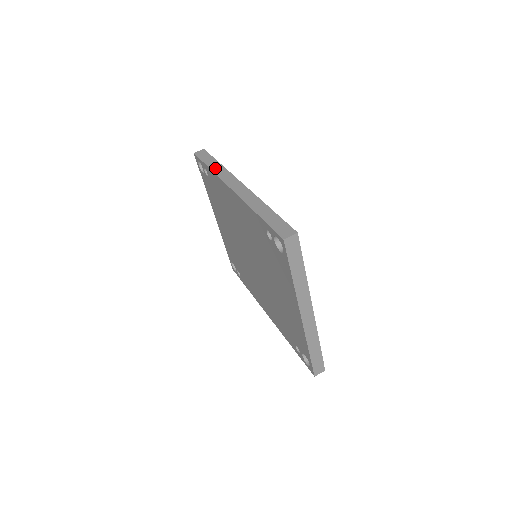
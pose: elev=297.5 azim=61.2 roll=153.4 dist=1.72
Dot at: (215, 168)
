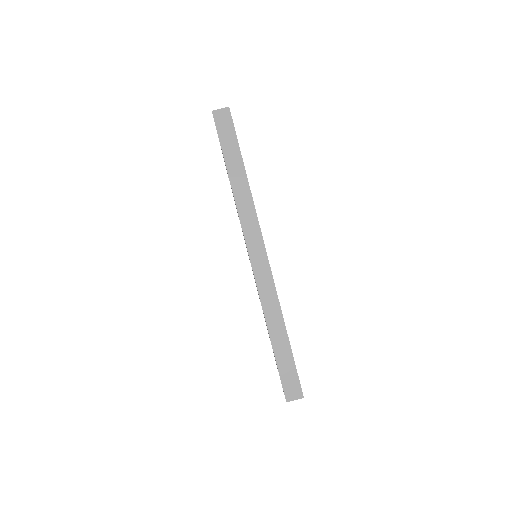
Dot at: (237, 186)
